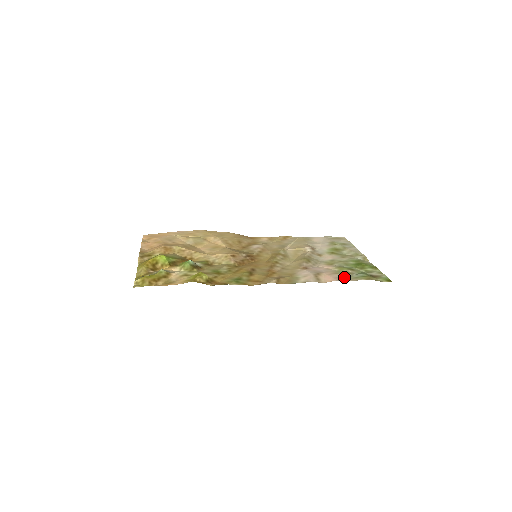
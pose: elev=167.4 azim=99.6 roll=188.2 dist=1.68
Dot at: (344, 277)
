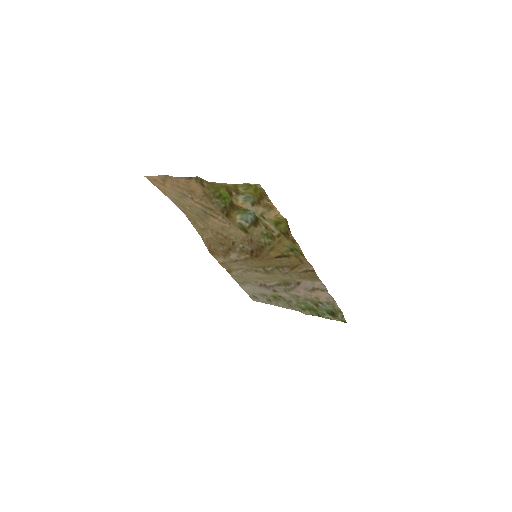
Dot at: (329, 301)
